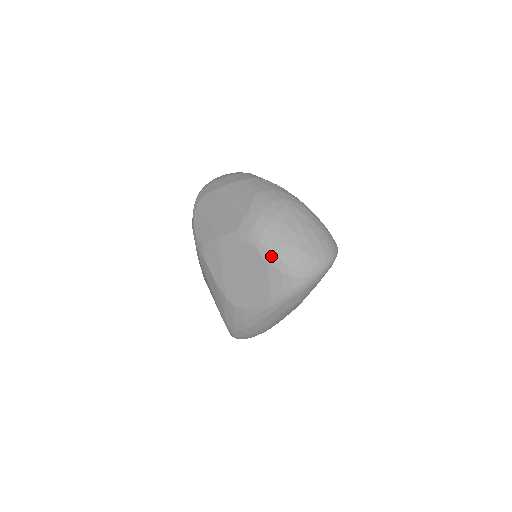
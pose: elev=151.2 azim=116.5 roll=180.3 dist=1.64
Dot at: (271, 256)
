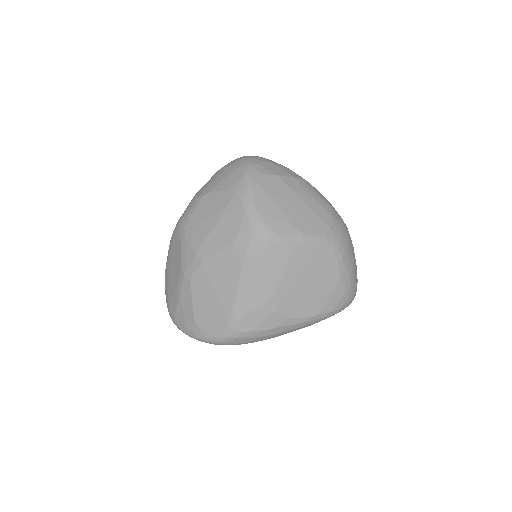
Dot at: (345, 274)
